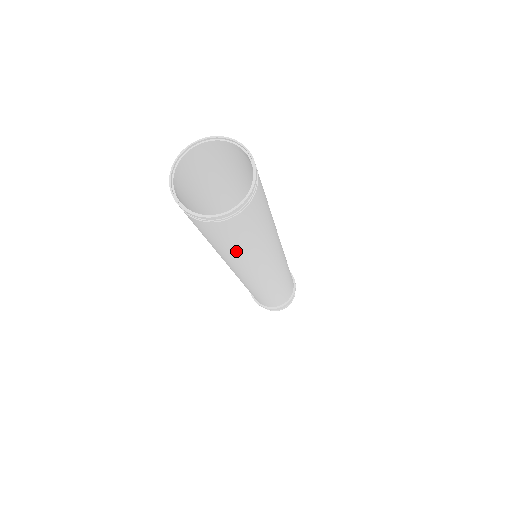
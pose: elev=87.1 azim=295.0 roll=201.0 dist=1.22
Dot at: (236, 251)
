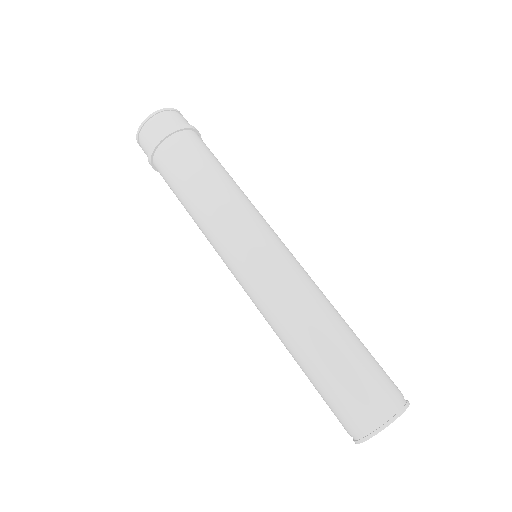
Dot at: occluded
